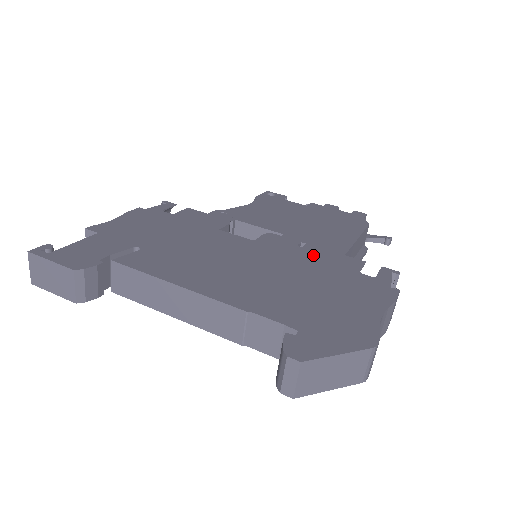
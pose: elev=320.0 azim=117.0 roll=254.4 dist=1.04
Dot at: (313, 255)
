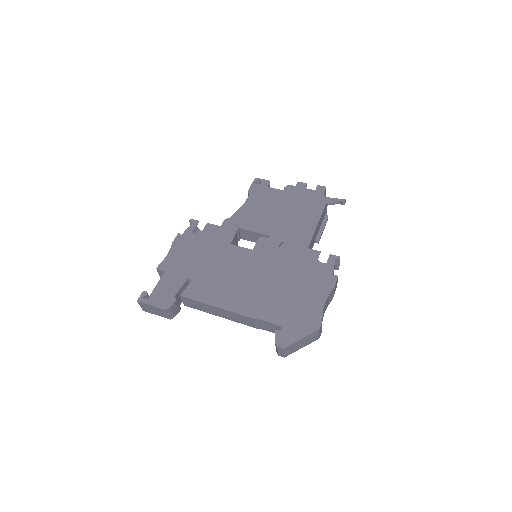
Dot at: (289, 255)
